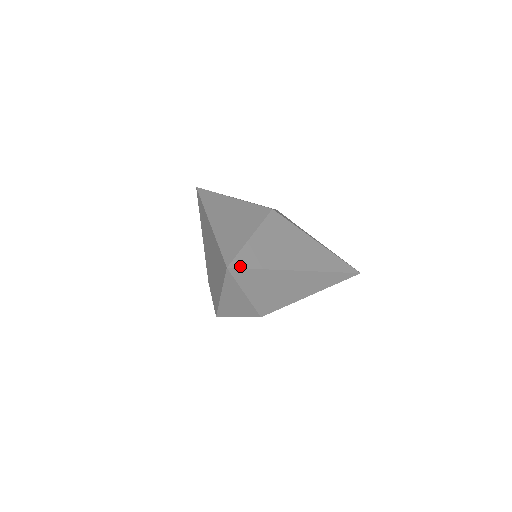
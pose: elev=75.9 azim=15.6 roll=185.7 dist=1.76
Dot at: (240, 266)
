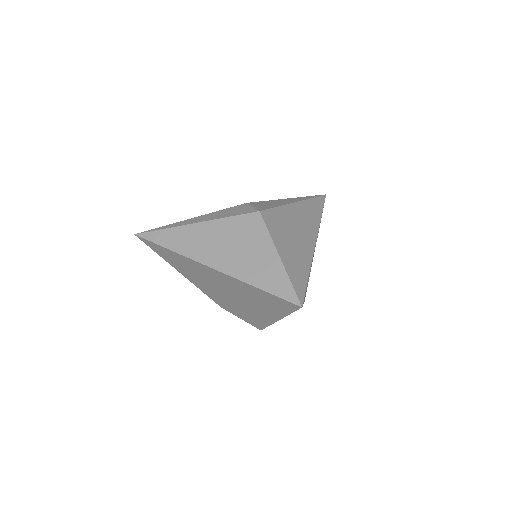
Dot at: (303, 294)
